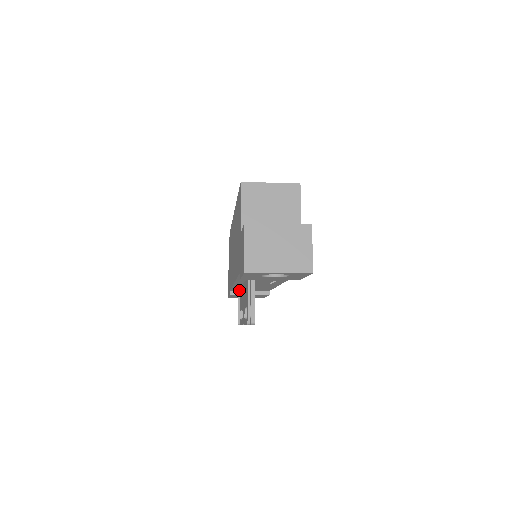
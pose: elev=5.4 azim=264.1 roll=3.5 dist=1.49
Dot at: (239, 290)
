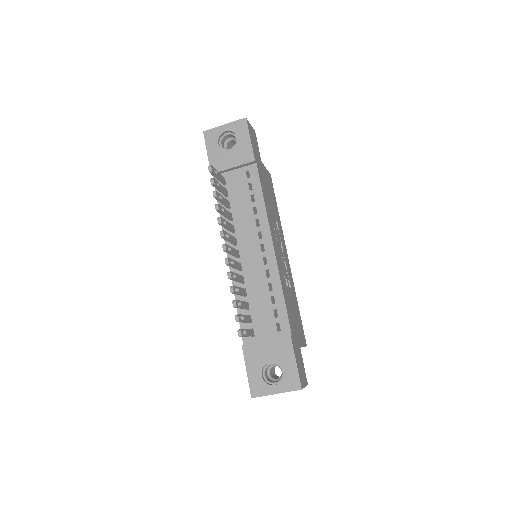
Dot at: occluded
